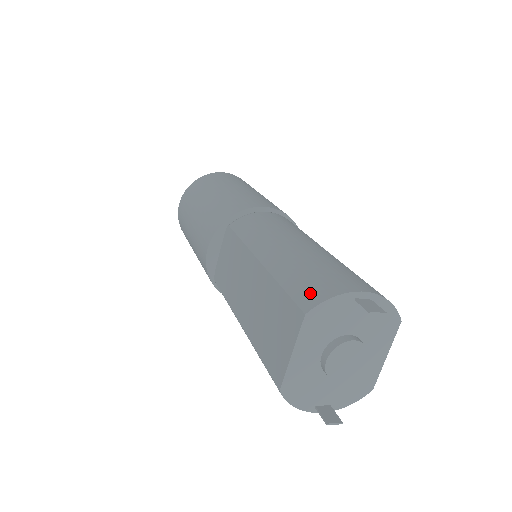
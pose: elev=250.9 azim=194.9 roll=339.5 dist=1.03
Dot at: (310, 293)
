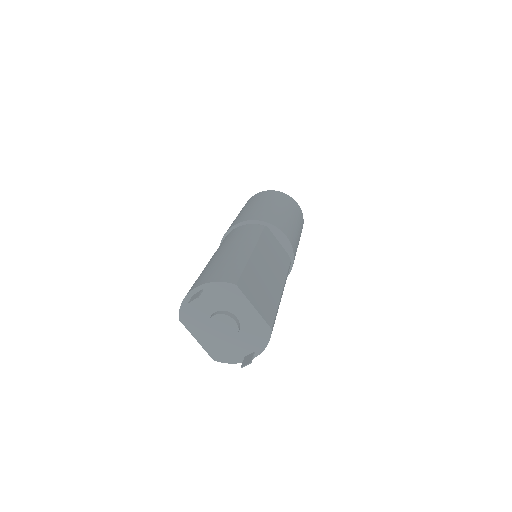
Dot at: occluded
